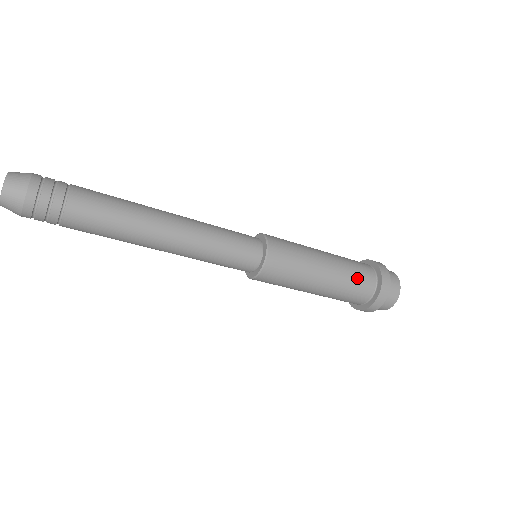
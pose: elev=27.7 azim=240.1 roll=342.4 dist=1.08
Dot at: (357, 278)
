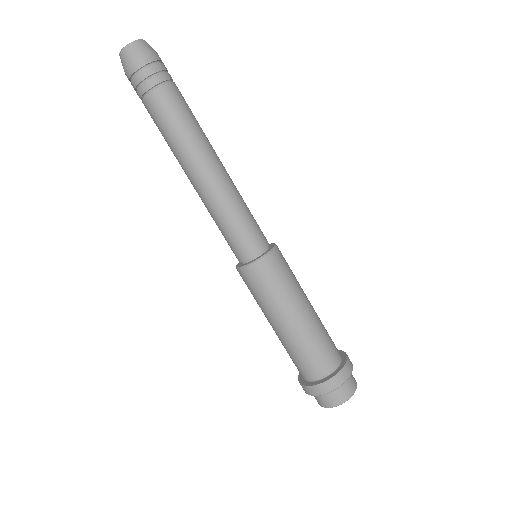
Dot at: (324, 345)
